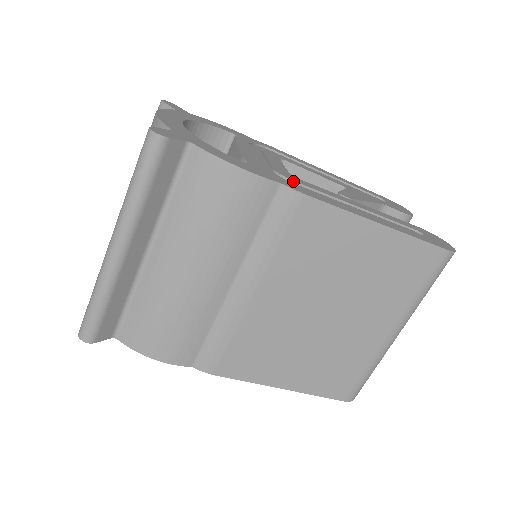
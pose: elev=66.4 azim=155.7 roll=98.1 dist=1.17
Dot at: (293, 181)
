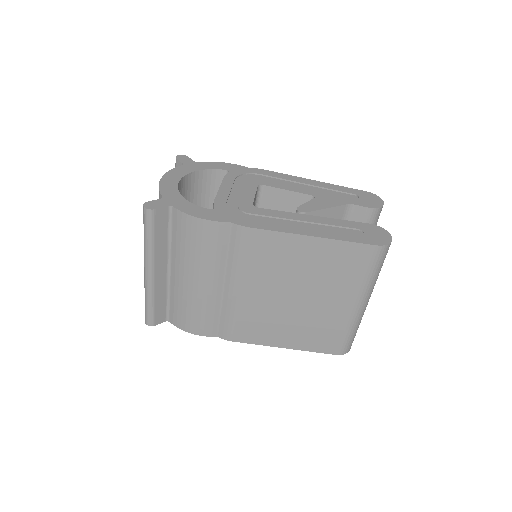
Dot at: (249, 213)
